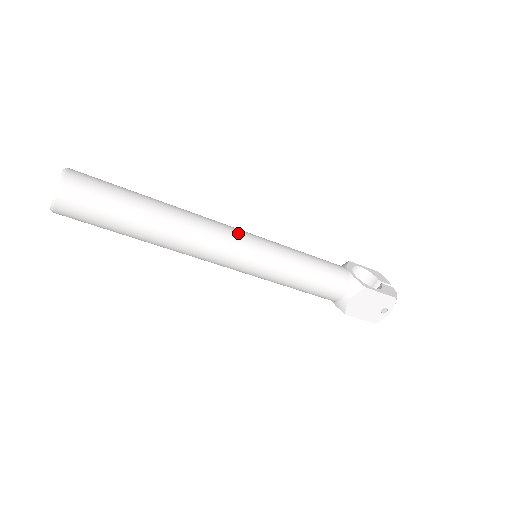
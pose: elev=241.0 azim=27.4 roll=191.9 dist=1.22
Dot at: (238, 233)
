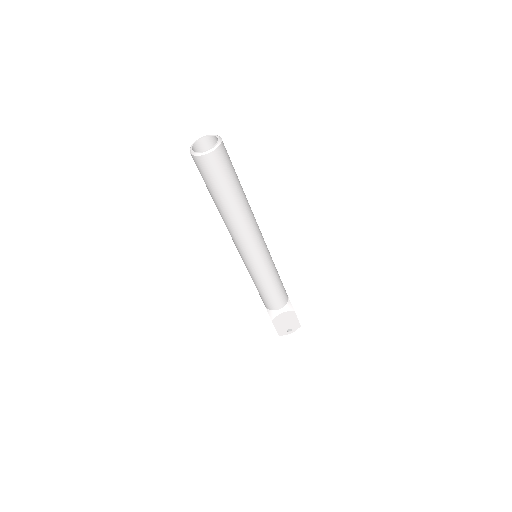
Dot at: occluded
